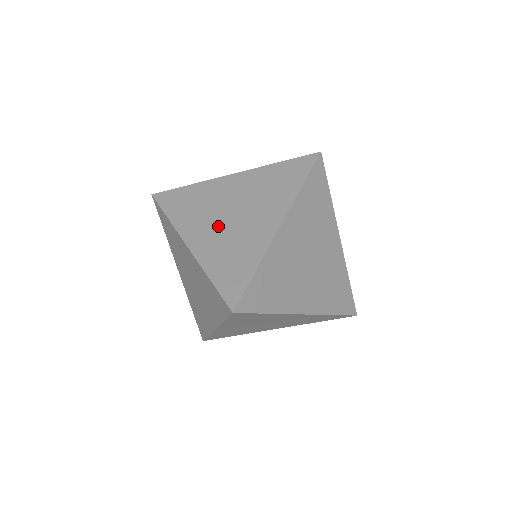
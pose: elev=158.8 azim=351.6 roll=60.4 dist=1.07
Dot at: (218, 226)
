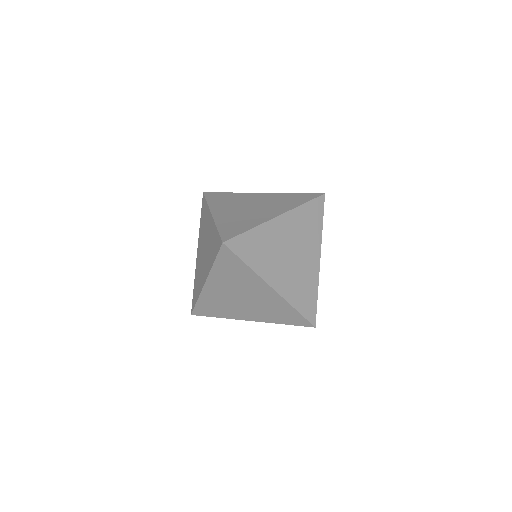
Dot at: (287, 267)
